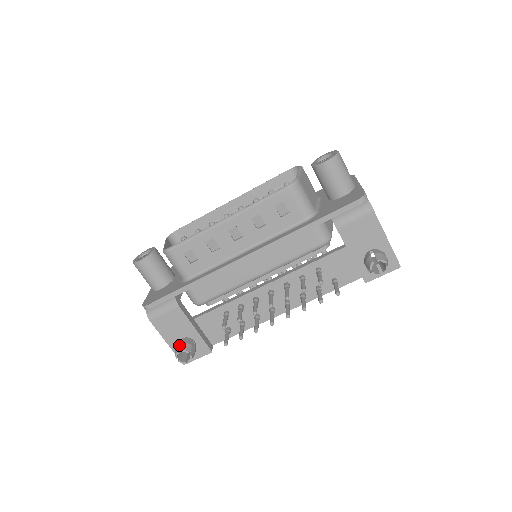
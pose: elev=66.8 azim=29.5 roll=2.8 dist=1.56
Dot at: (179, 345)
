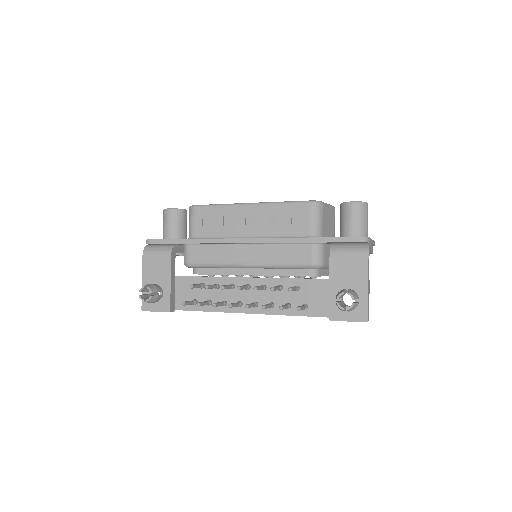
Dot at: occluded
